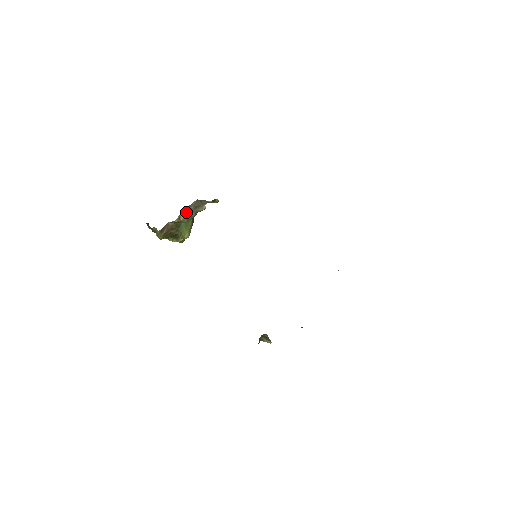
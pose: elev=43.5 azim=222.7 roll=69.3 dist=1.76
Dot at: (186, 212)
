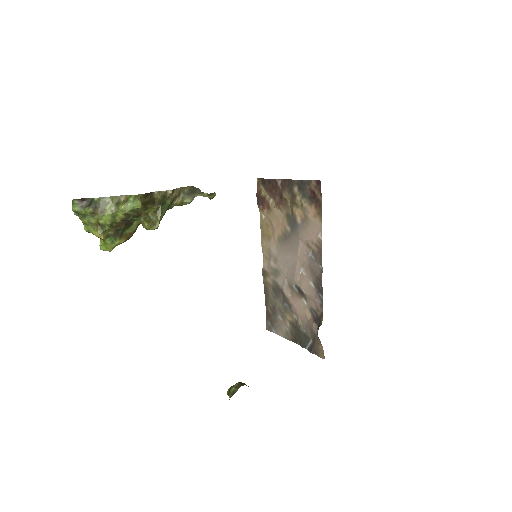
Dot at: (177, 192)
